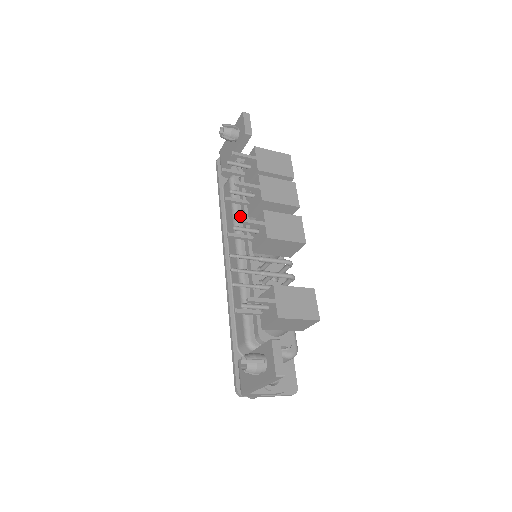
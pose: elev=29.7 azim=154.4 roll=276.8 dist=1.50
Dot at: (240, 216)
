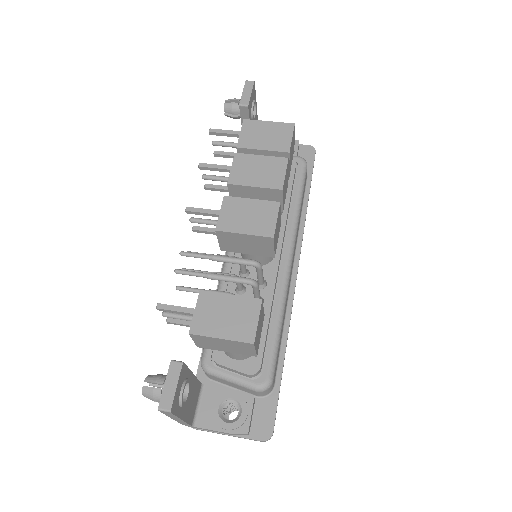
Dot at: occluded
